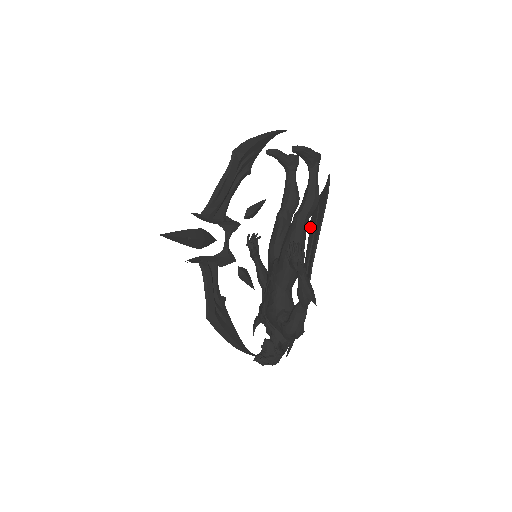
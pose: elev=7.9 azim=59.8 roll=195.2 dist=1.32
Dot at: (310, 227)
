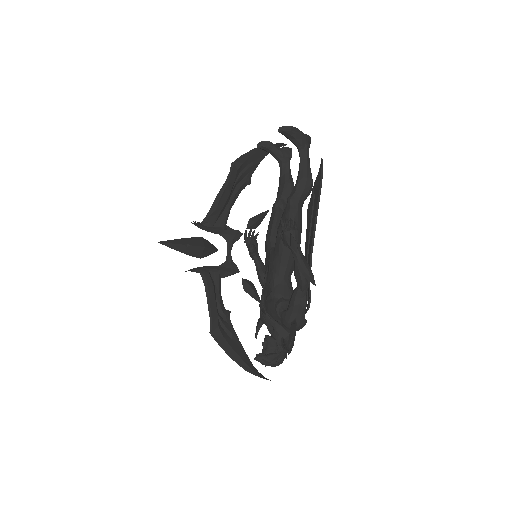
Dot at: (307, 215)
